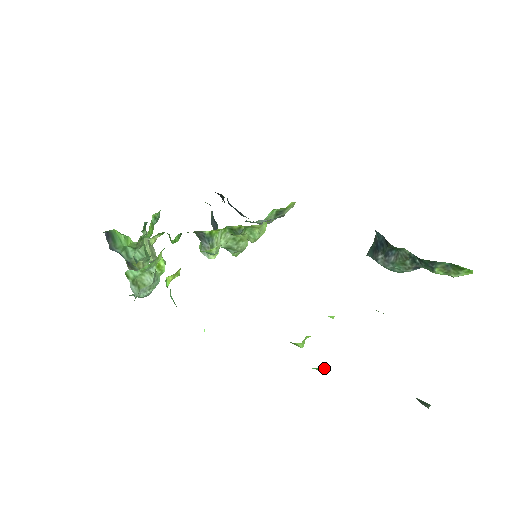
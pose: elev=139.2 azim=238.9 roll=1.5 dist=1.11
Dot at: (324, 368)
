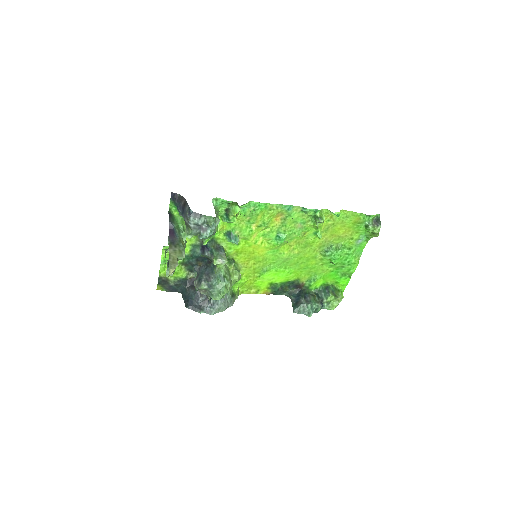
Dot at: (340, 213)
